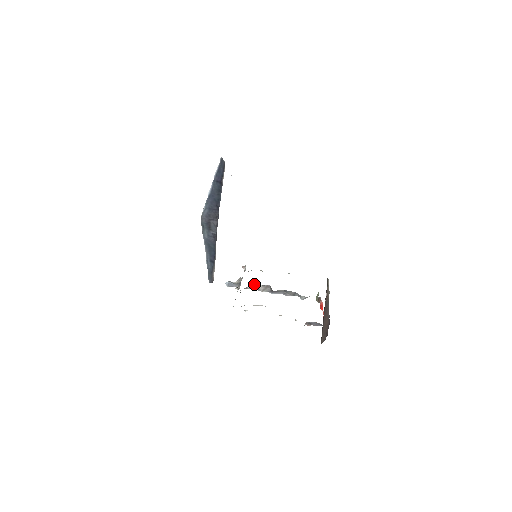
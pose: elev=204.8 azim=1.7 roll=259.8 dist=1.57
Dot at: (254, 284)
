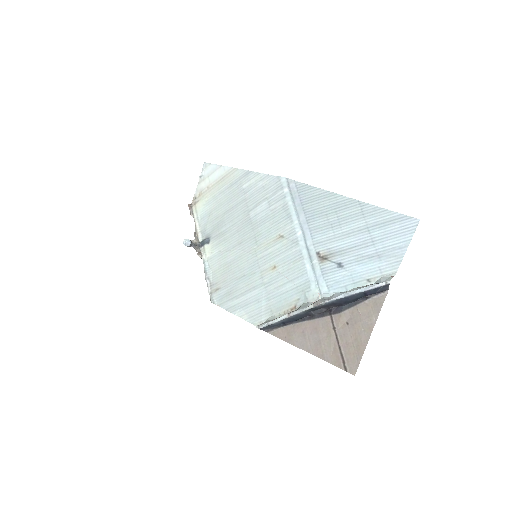
Dot at: occluded
